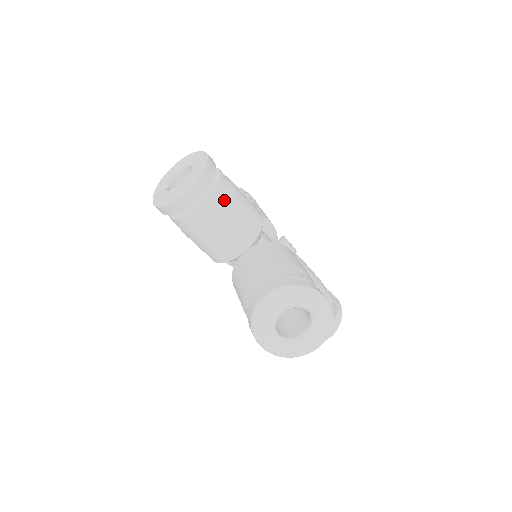
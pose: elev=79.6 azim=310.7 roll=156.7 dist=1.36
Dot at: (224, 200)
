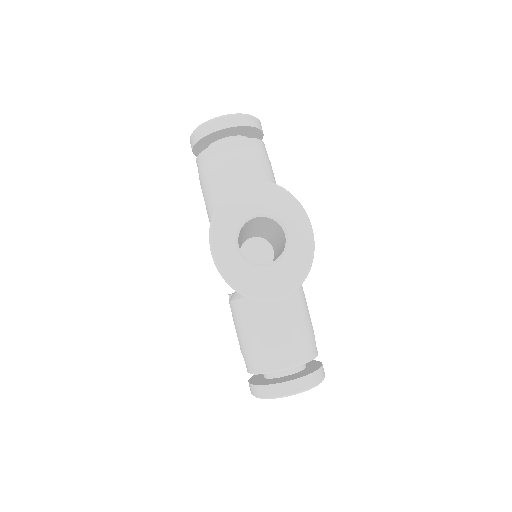
Dot at: (255, 154)
